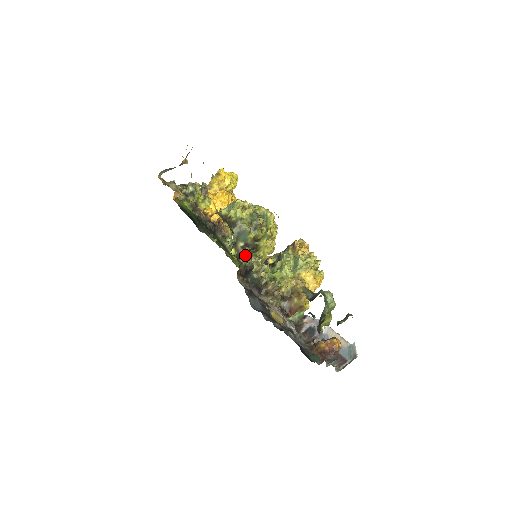
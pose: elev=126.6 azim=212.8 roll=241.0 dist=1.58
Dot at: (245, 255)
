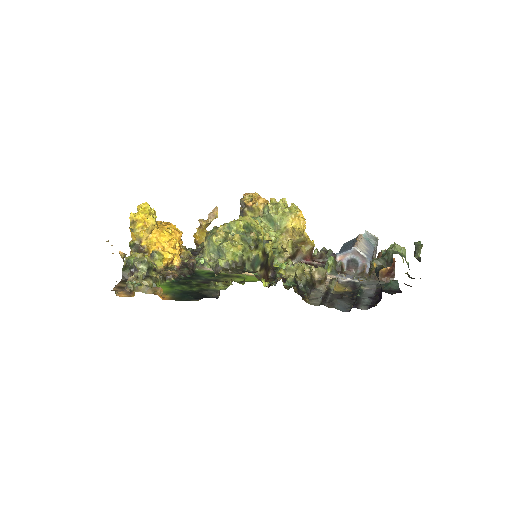
Dot at: (266, 272)
